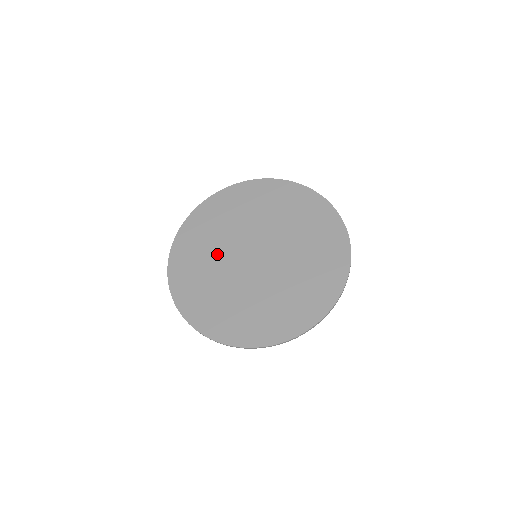
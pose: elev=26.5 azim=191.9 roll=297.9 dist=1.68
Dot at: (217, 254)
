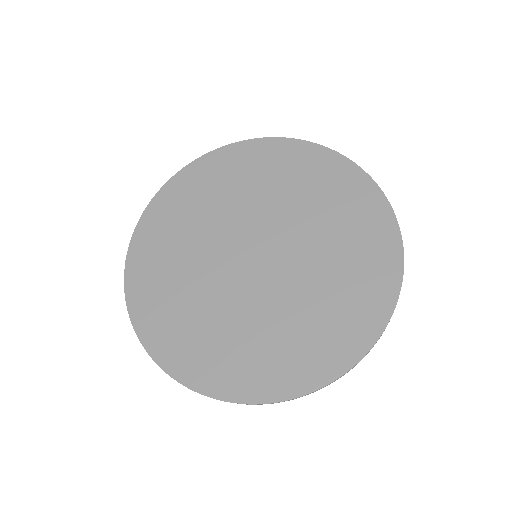
Dot at: (200, 242)
